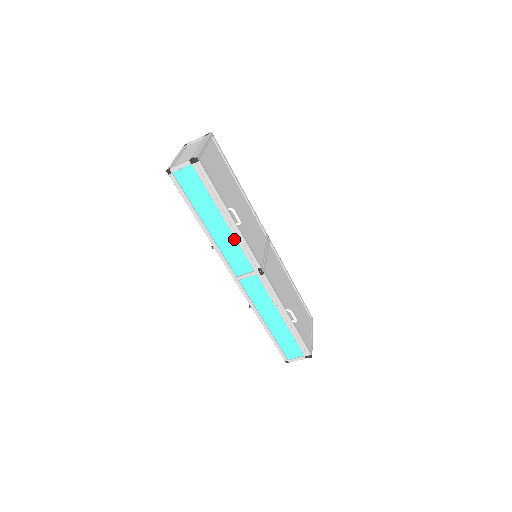
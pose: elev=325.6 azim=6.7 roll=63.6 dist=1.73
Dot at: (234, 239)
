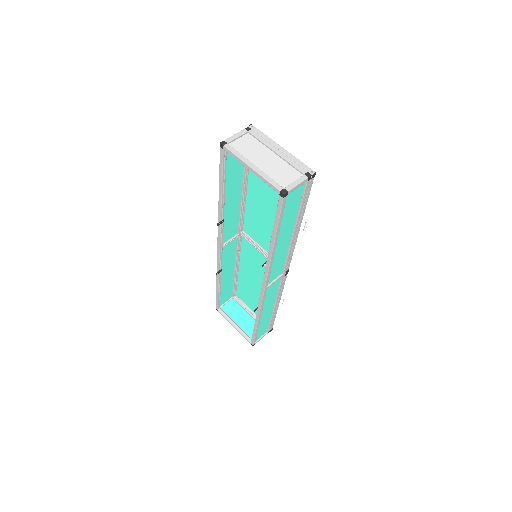
Dot at: (286, 249)
